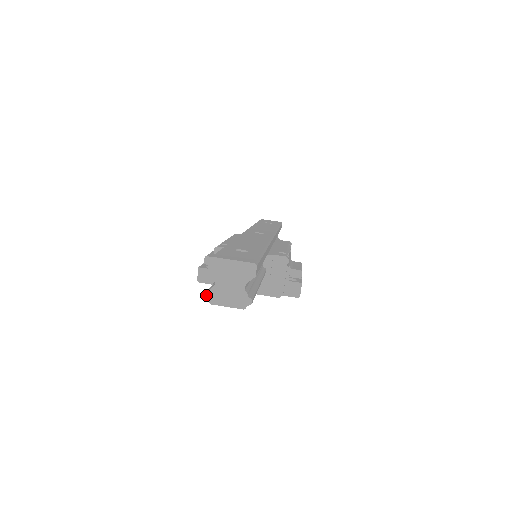
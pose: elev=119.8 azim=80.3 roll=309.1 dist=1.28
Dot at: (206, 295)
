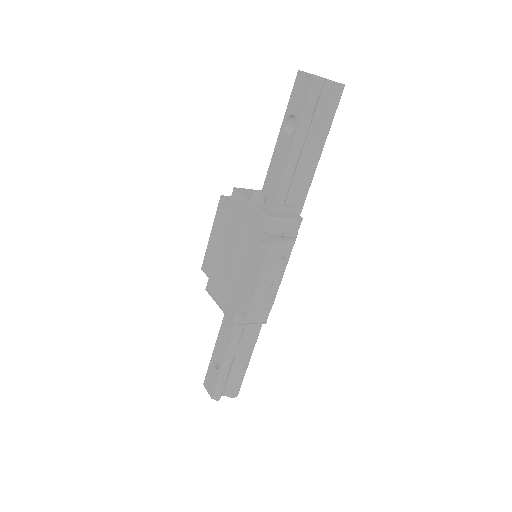
Dot at: occluded
